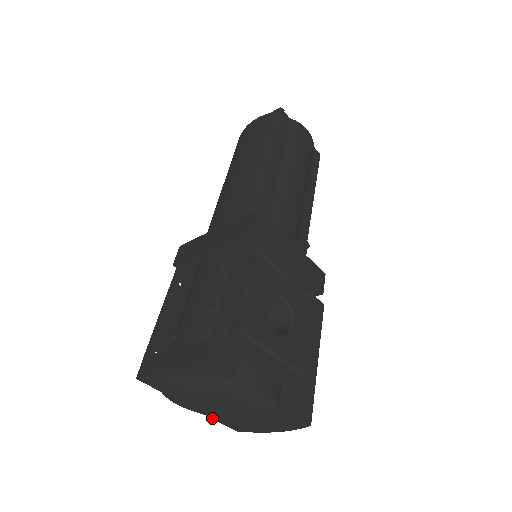
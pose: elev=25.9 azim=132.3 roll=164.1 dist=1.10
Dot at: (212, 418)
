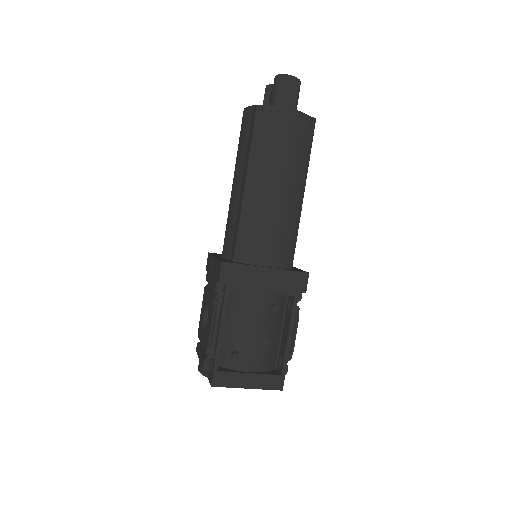
Dot at: occluded
